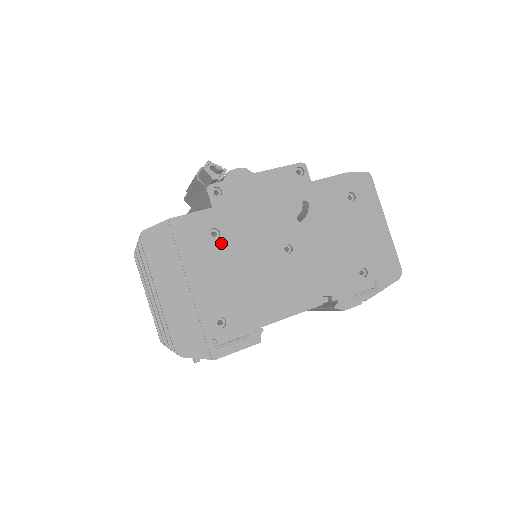
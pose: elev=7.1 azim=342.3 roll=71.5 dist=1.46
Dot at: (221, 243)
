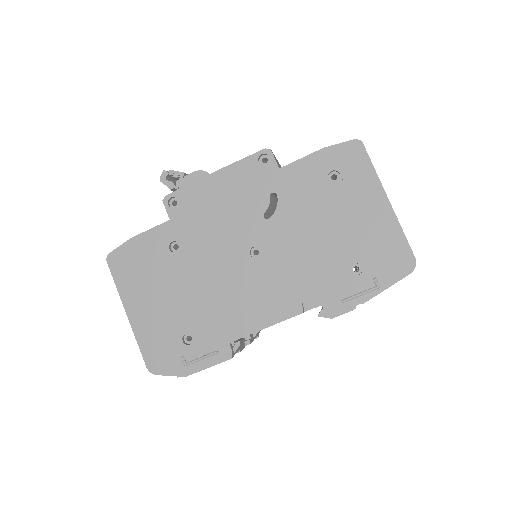
Dot at: (181, 256)
